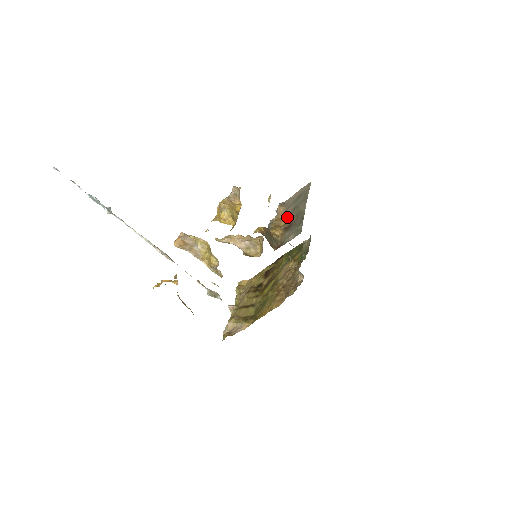
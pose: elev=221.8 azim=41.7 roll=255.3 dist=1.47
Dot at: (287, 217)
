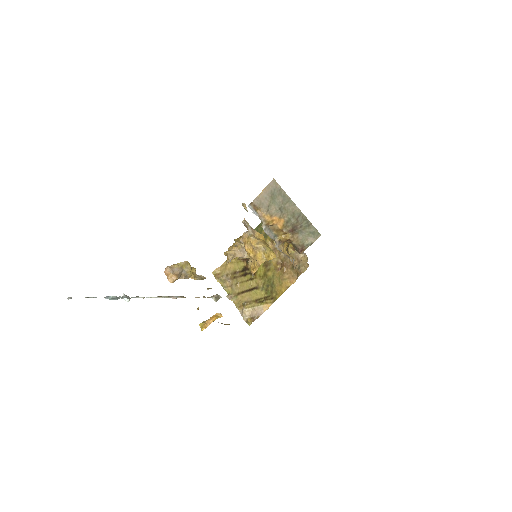
Dot at: (279, 219)
